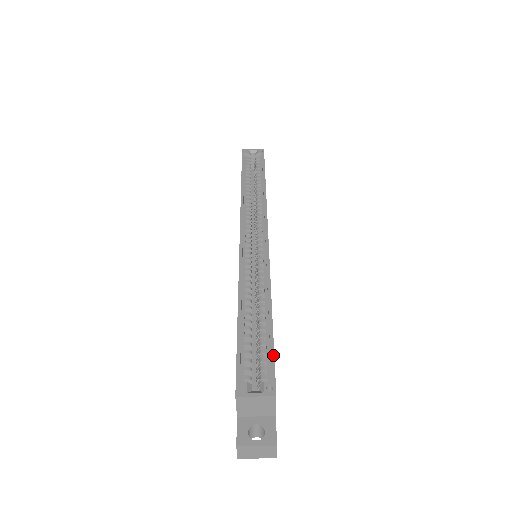
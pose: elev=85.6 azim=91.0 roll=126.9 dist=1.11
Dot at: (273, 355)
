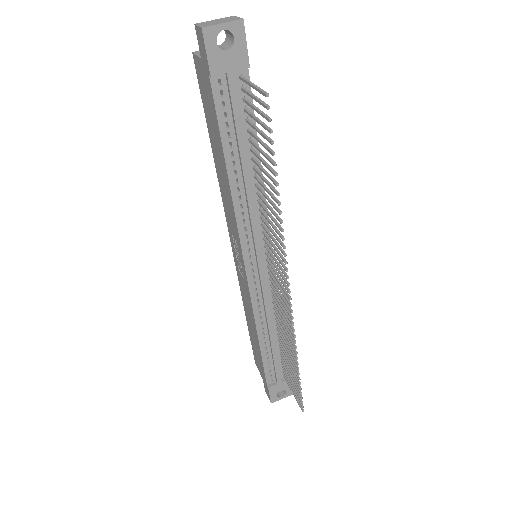
Dot at: occluded
